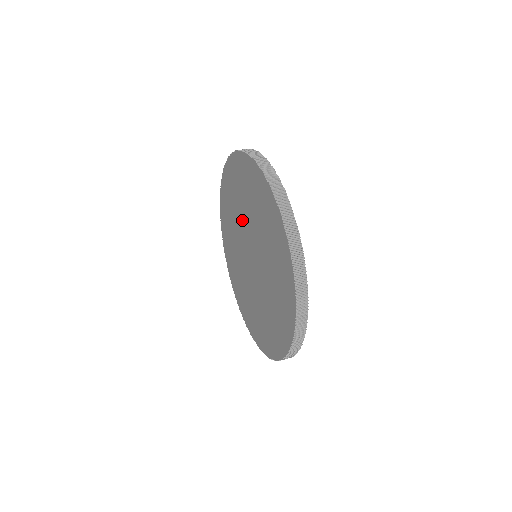
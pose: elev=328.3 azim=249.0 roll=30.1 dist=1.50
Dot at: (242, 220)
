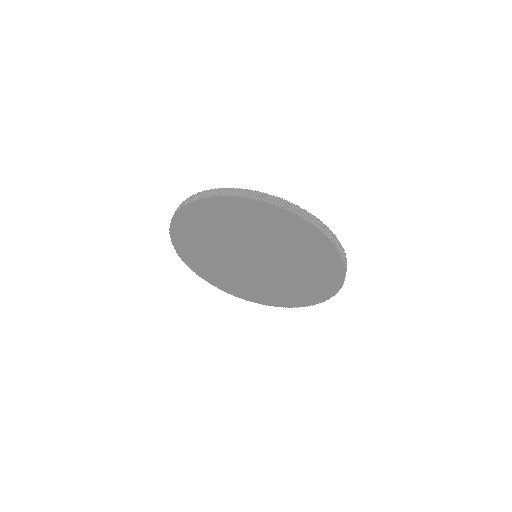
Dot at: (233, 240)
